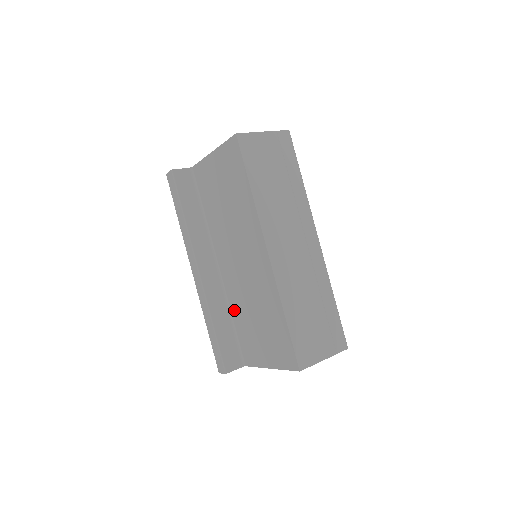
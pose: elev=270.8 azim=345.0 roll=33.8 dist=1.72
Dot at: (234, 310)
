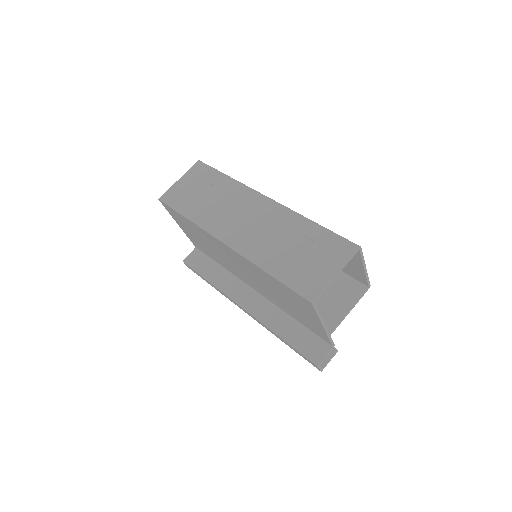
Dot at: (285, 310)
